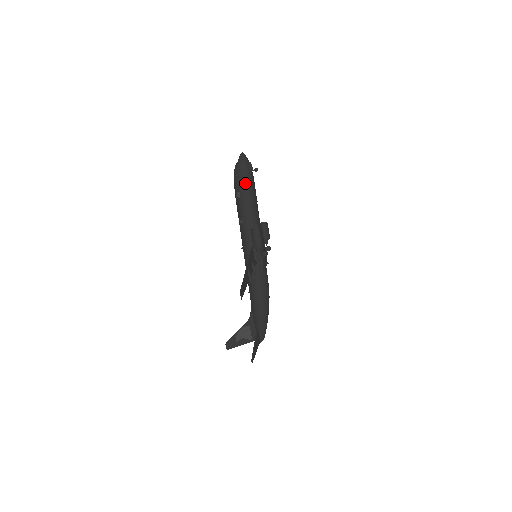
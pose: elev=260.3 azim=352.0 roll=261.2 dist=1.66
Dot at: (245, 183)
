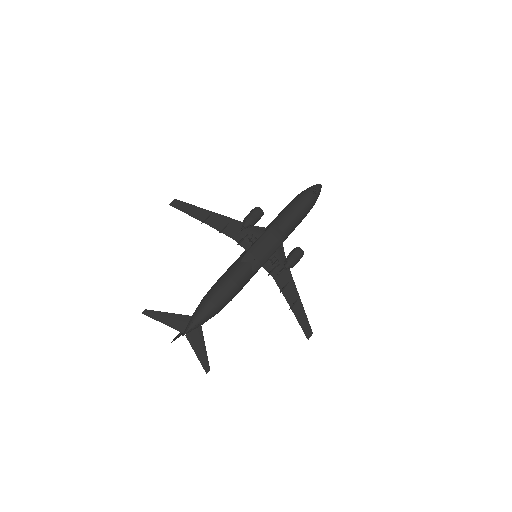
Dot at: (297, 196)
